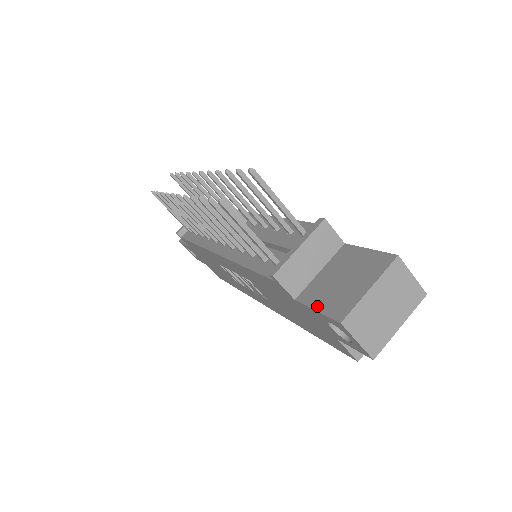
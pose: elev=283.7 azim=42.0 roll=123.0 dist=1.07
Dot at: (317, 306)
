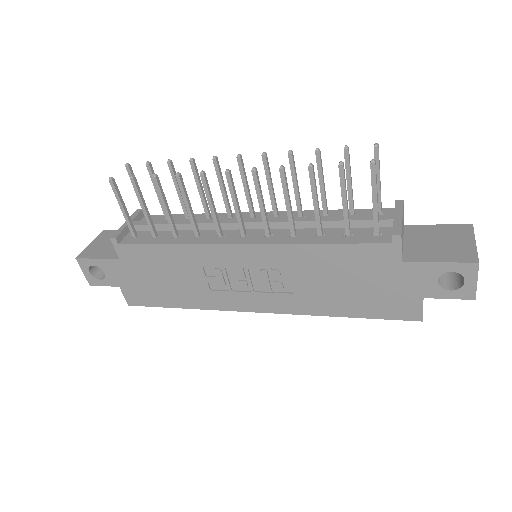
Dot at: (437, 260)
